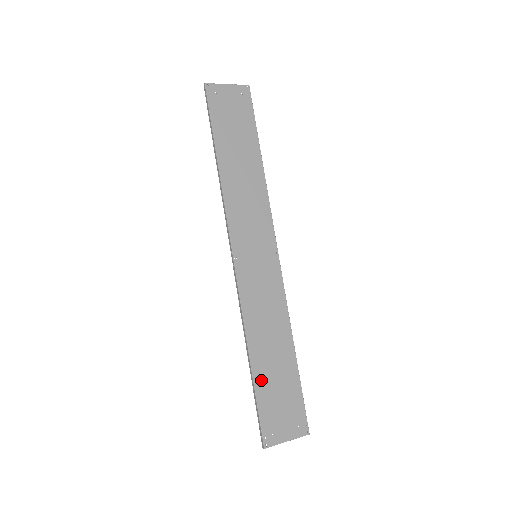
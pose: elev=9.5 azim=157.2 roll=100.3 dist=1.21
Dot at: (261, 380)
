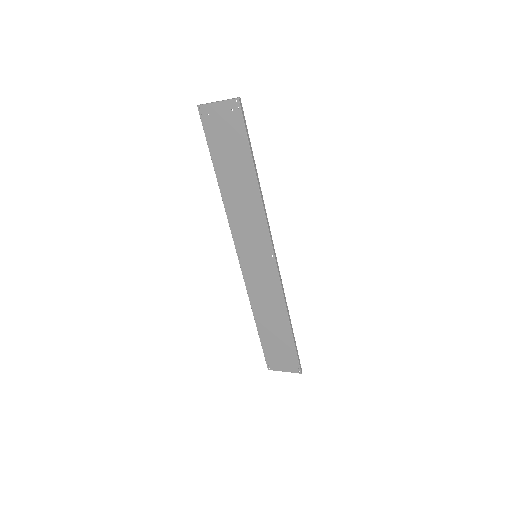
Dot at: (264, 335)
